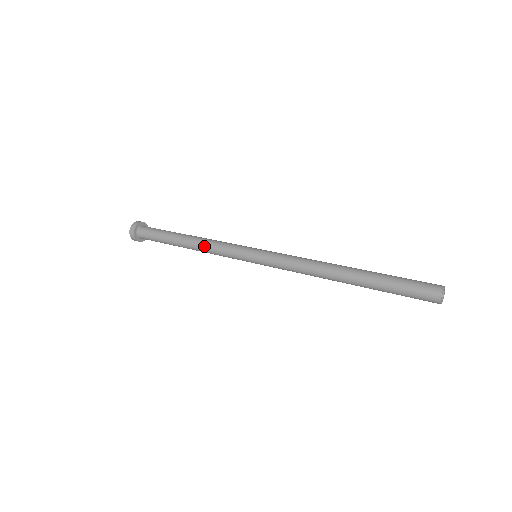
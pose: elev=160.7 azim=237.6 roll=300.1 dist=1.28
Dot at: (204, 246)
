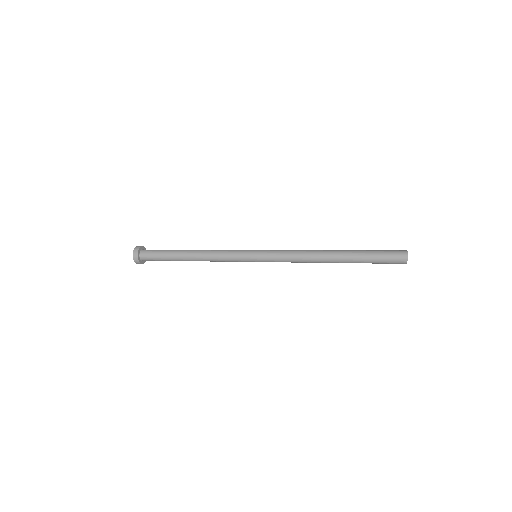
Dot at: (209, 251)
